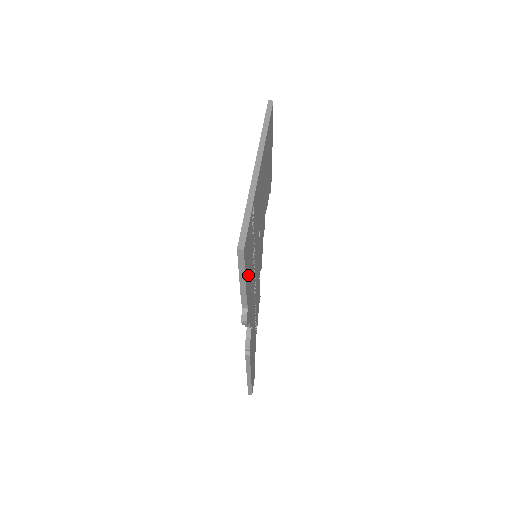
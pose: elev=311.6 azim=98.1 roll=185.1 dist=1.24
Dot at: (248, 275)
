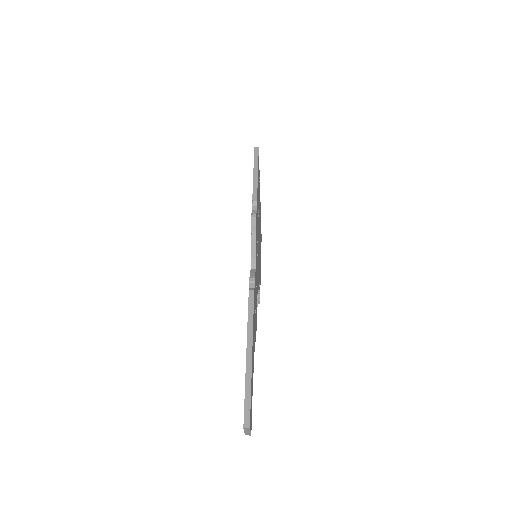
Dot at: occluded
